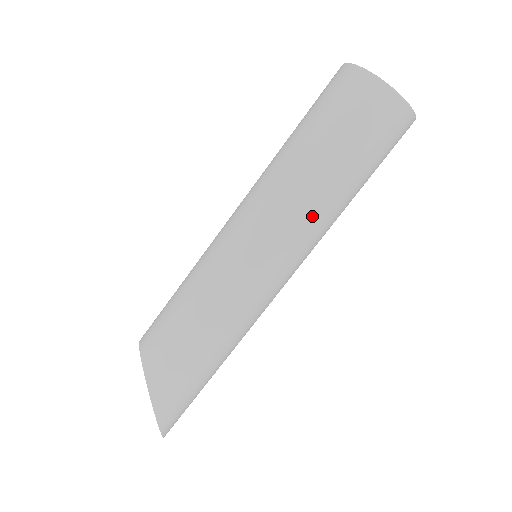
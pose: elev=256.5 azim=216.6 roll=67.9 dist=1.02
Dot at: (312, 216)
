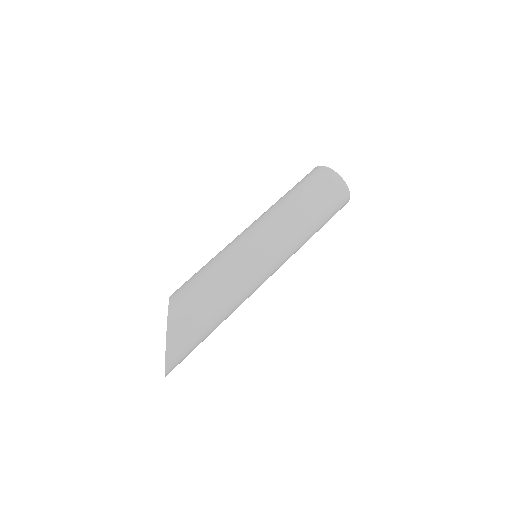
Dot at: (288, 219)
